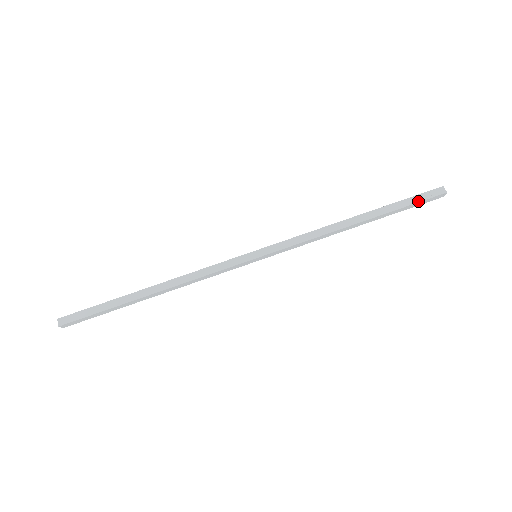
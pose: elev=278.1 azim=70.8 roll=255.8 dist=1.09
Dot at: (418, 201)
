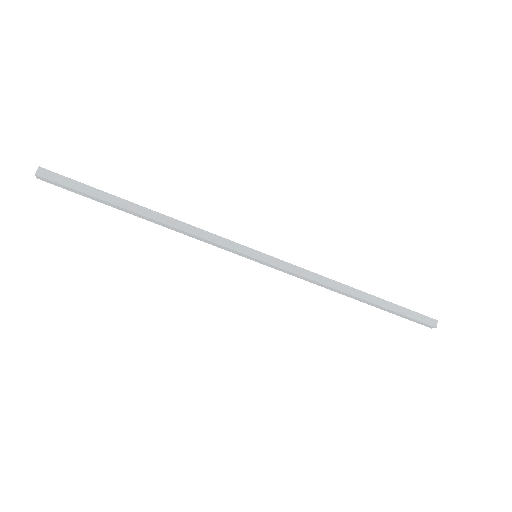
Dot at: (412, 317)
